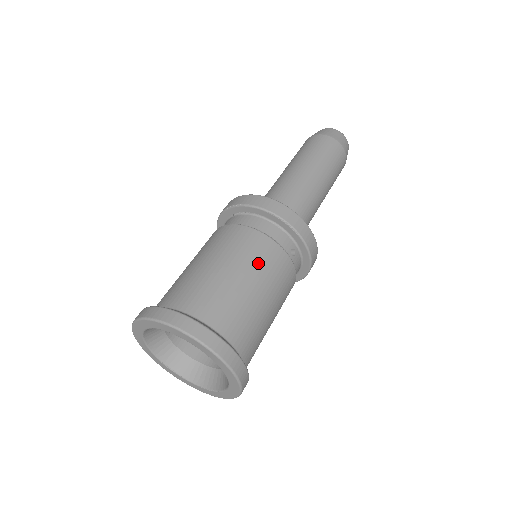
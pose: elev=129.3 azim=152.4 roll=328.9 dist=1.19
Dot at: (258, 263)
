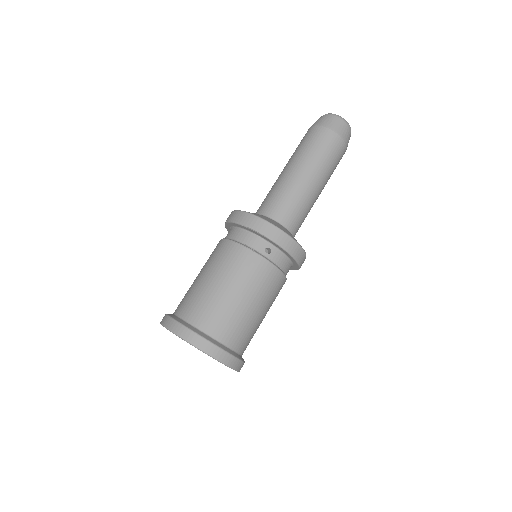
Dot at: (230, 269)
